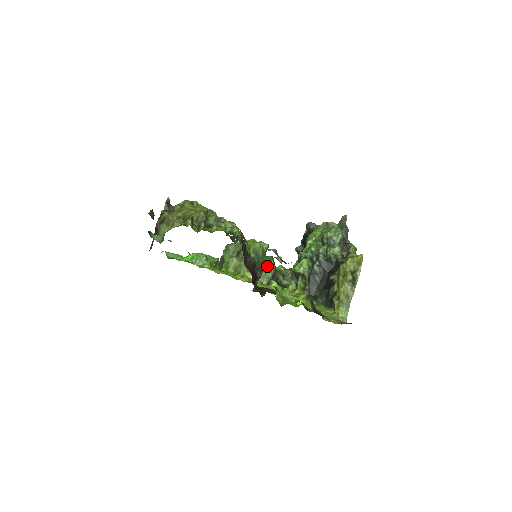
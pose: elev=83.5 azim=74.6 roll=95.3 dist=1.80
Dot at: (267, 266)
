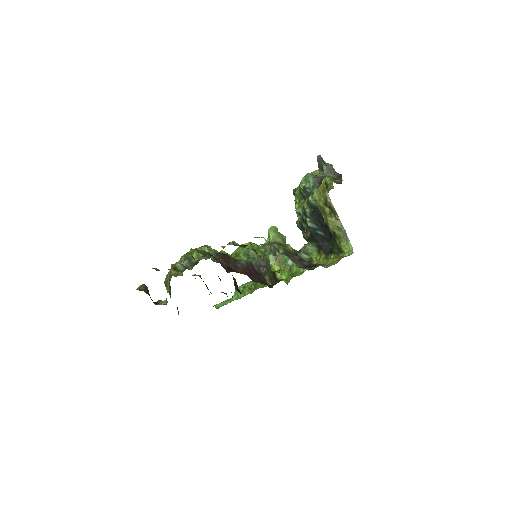
Dot at: (283, 256)
